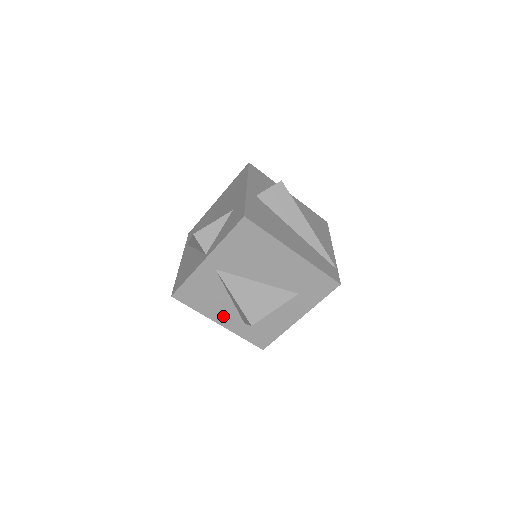
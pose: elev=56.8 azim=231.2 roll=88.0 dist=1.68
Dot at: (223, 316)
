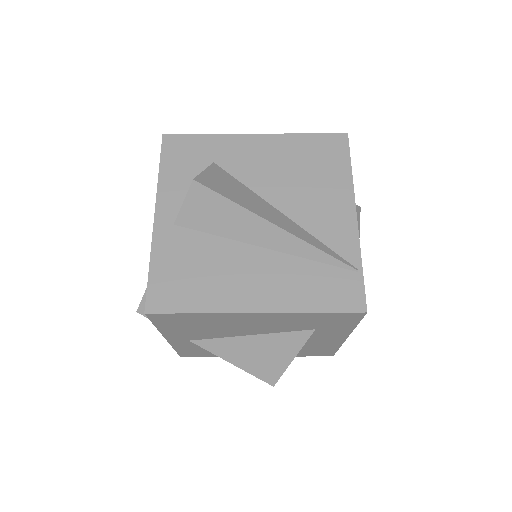
Dot at: occluded
